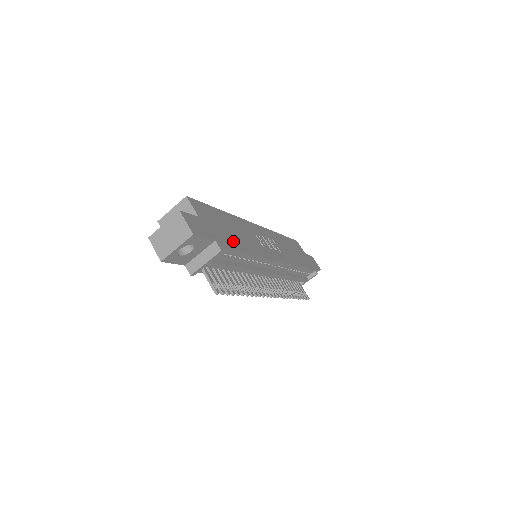
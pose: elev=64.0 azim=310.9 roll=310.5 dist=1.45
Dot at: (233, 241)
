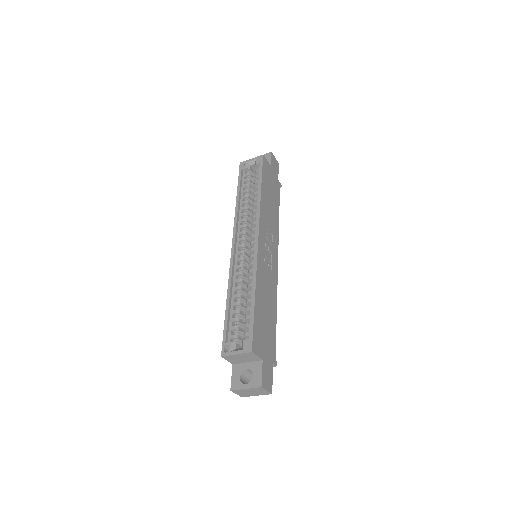
Dot at: (272, 329)
